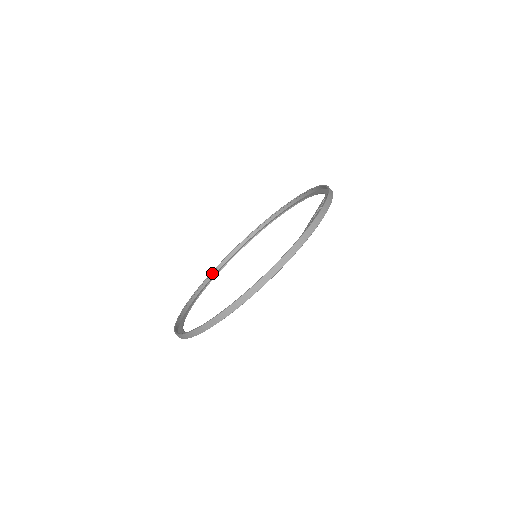
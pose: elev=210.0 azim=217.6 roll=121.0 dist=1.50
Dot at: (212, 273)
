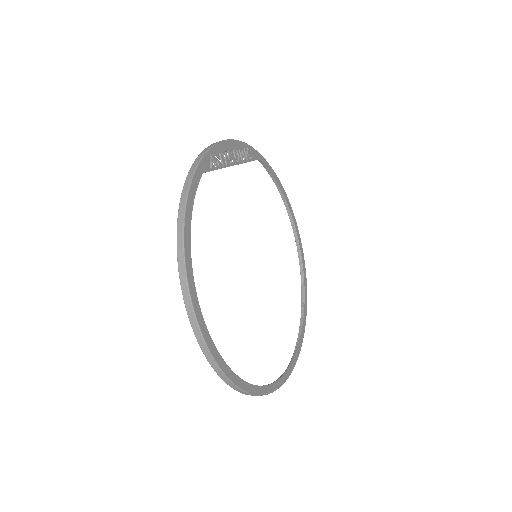
Dot at: occluded
